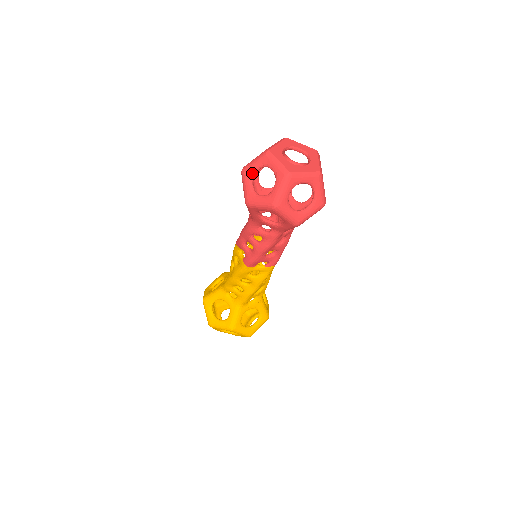
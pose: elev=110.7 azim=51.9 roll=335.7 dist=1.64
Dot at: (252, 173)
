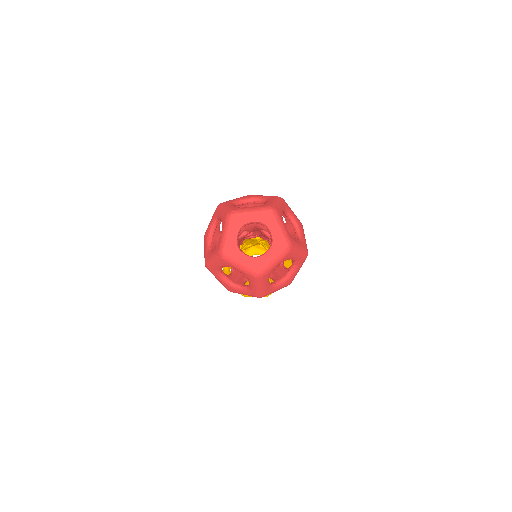
Dot at: (218, 271)
